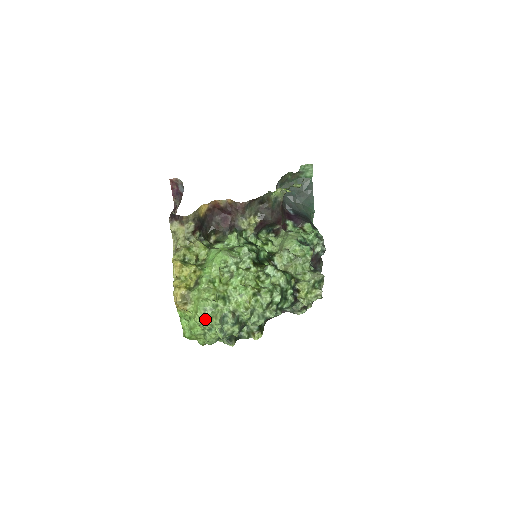
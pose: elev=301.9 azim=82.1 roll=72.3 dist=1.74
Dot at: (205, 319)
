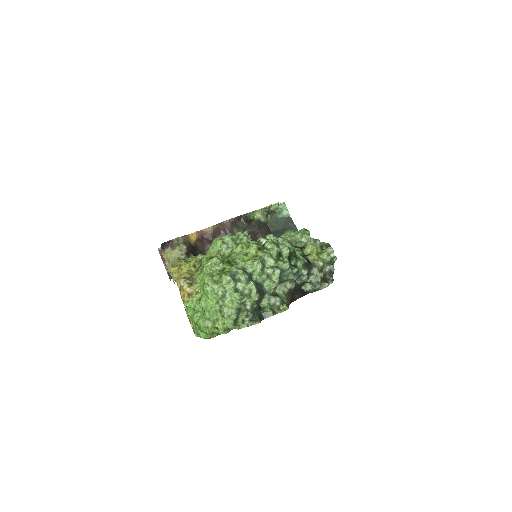
Dot at: (214, 283)
